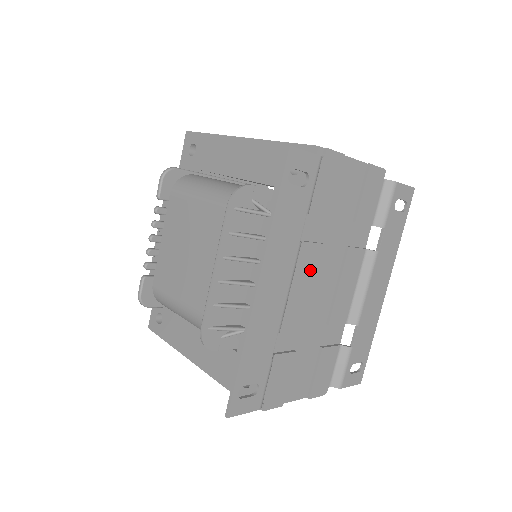
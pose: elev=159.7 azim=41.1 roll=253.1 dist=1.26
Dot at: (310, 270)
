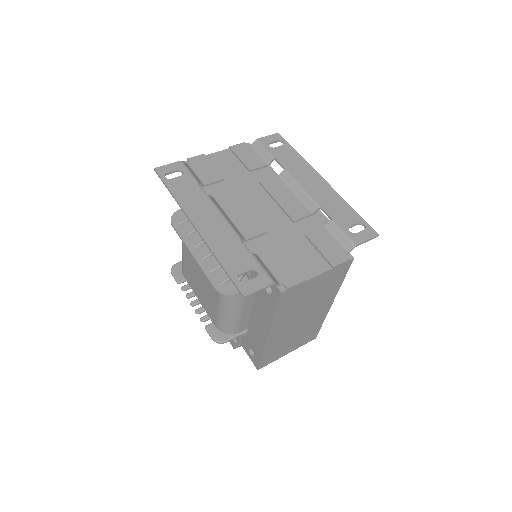
Dot at: (238, 205)
